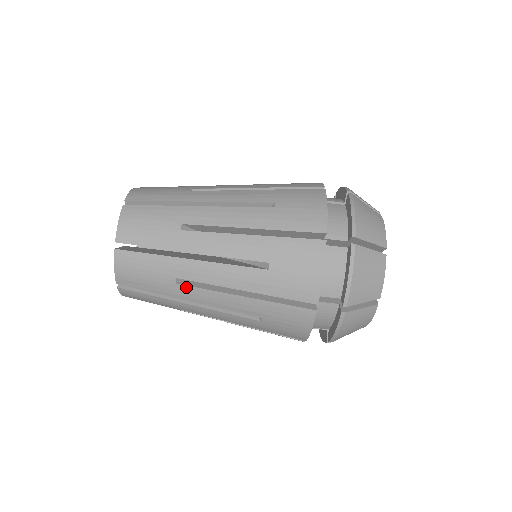
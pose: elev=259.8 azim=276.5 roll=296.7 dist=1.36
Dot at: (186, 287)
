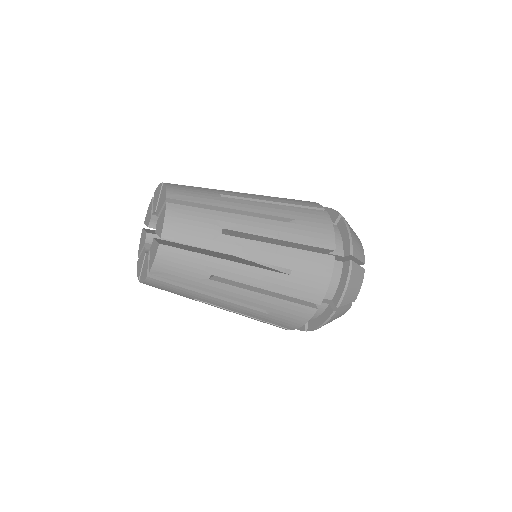
Dot at: occluded
